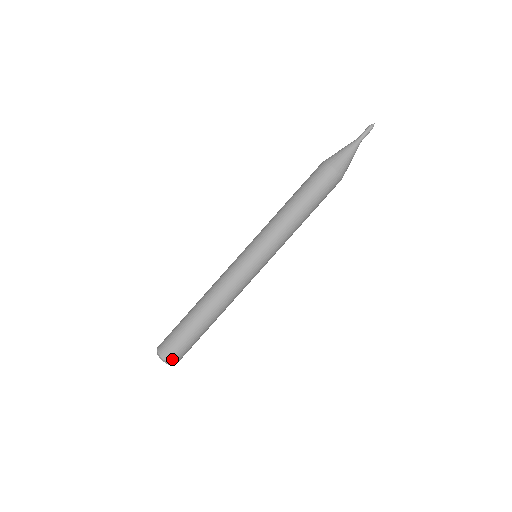
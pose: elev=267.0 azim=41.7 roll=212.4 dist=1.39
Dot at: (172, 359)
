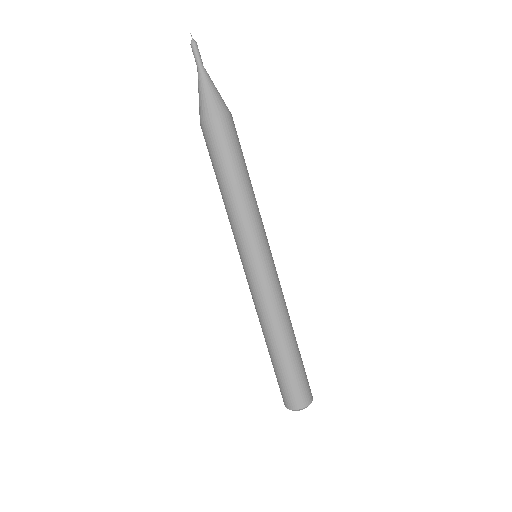
Dot at: (293, 404)
